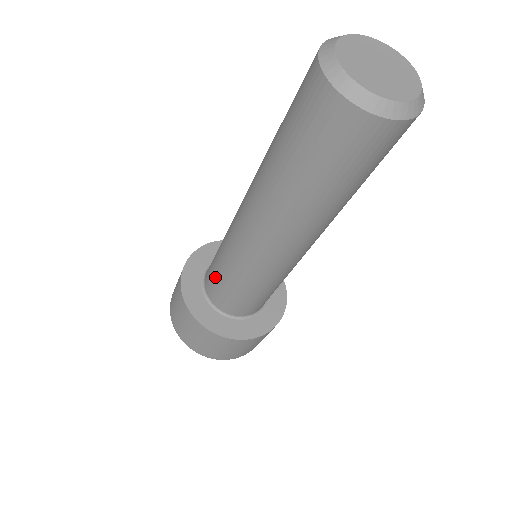
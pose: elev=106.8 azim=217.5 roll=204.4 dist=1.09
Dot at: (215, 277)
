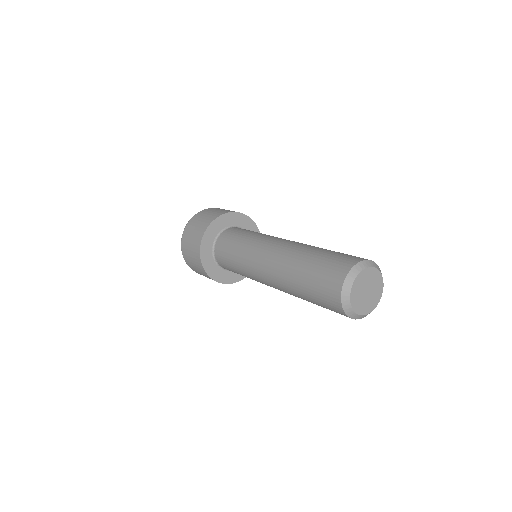
Dot at: (226, 257)
